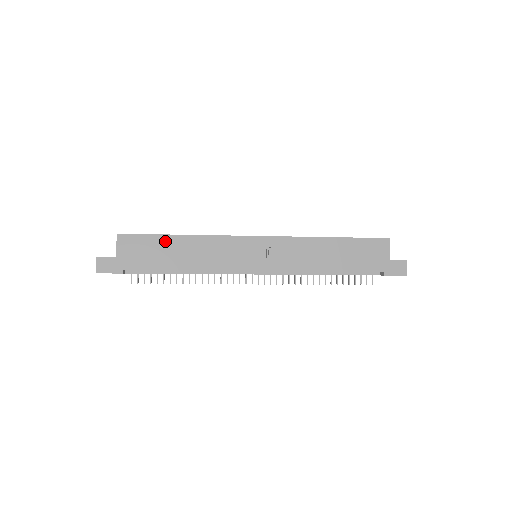
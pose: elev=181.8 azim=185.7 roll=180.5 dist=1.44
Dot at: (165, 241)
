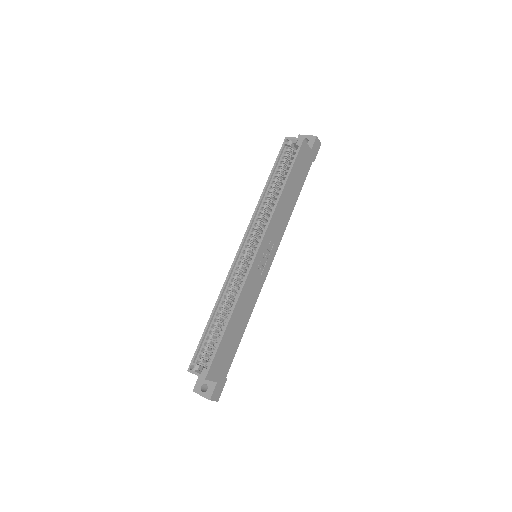
Dot at: (227, 336)
